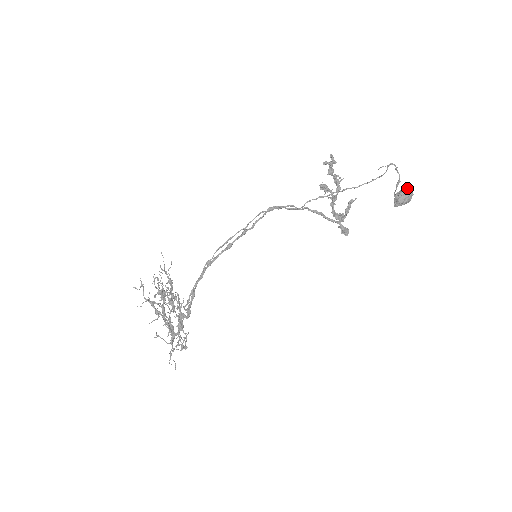
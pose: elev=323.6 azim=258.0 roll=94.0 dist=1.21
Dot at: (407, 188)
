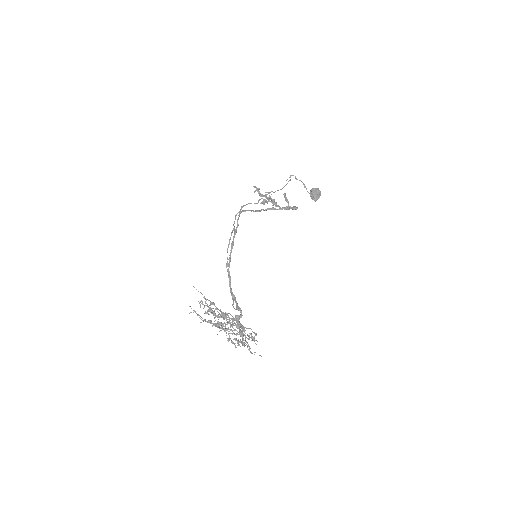
Dot at: (313, 188)
